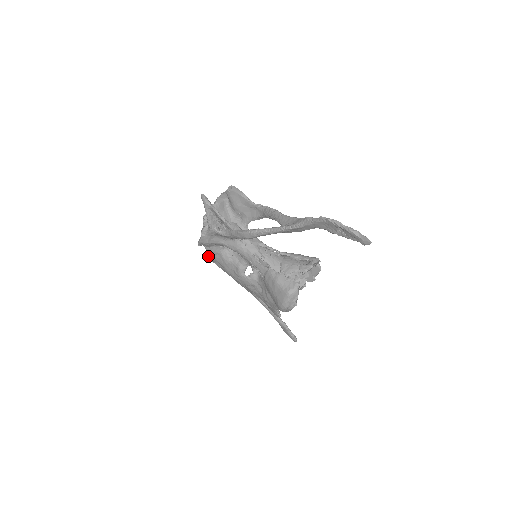
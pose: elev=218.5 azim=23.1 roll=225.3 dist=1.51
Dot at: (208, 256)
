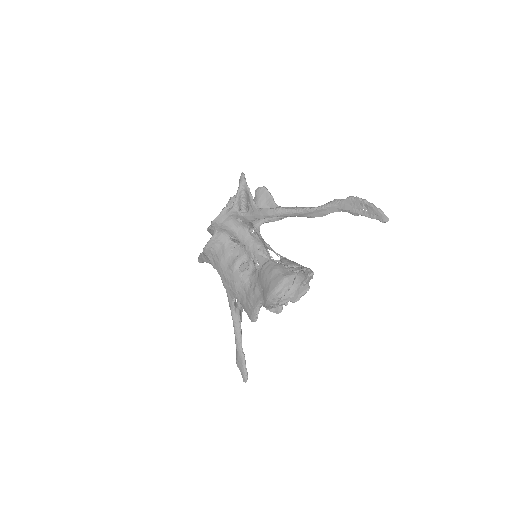
Dot at: (211, 243)
